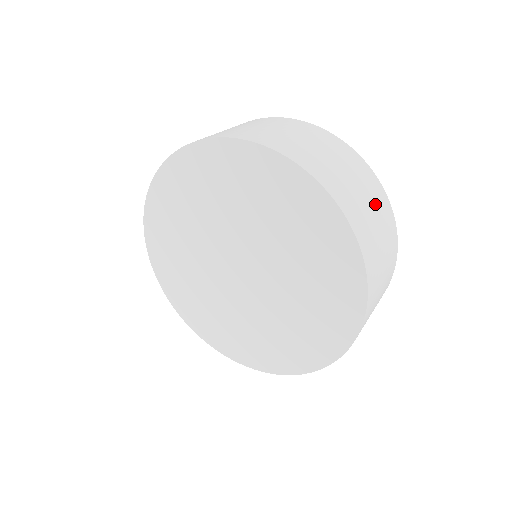
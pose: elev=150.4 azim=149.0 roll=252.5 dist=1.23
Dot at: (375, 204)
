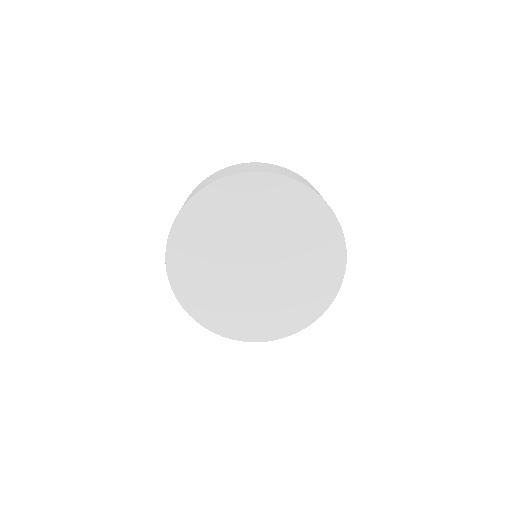
Dot at: occluded
